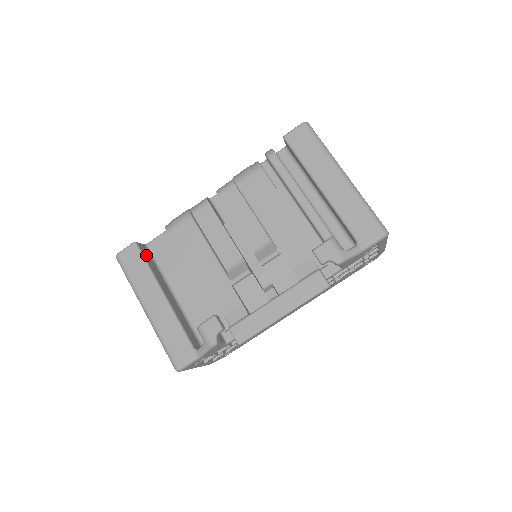
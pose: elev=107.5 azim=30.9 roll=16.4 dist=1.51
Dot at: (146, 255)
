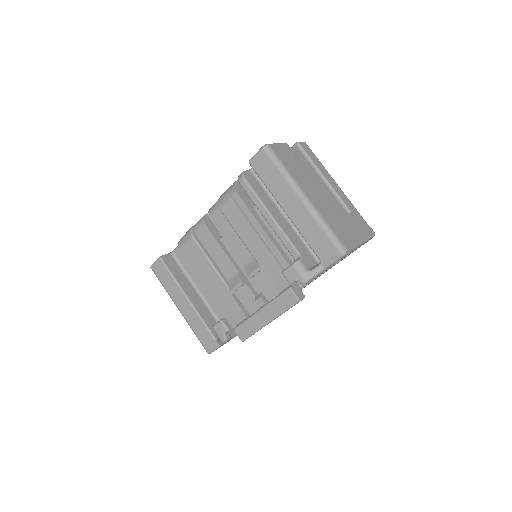
Dot at: (171, 265)
